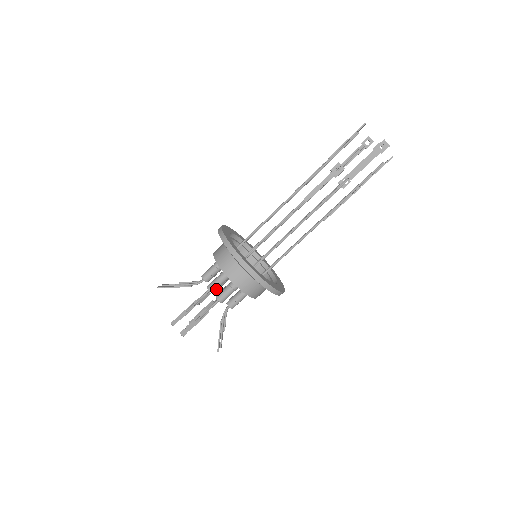
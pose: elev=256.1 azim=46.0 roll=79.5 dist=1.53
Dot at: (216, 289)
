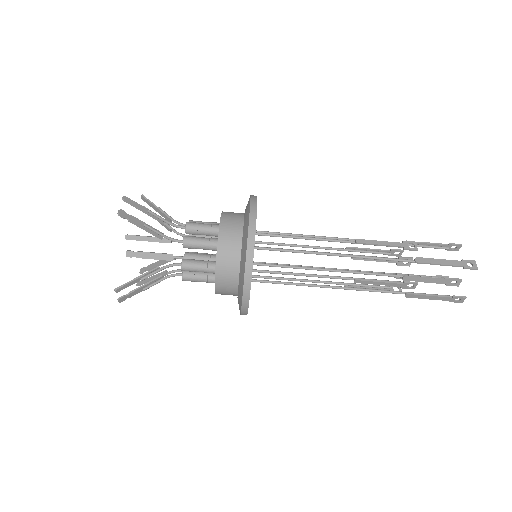
Dot at: (190, 270)
